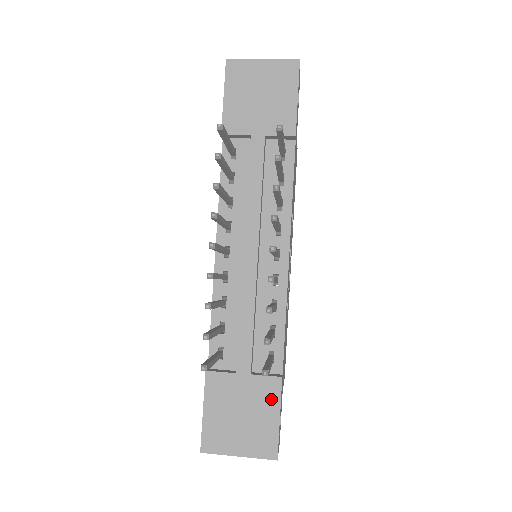
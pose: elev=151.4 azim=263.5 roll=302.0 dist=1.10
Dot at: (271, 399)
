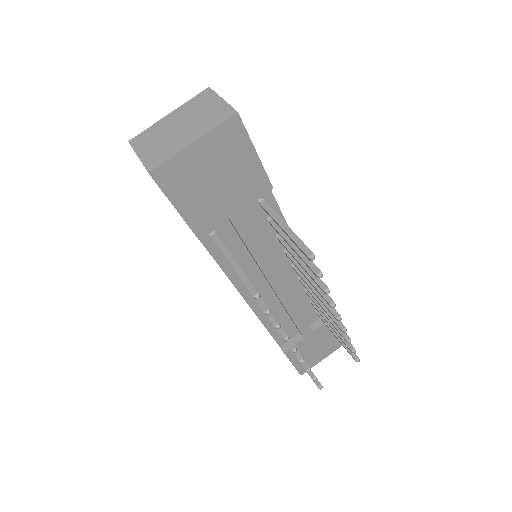
Dot at: occluded
